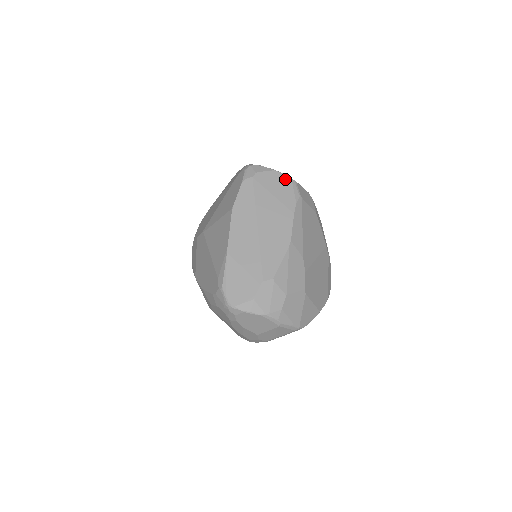
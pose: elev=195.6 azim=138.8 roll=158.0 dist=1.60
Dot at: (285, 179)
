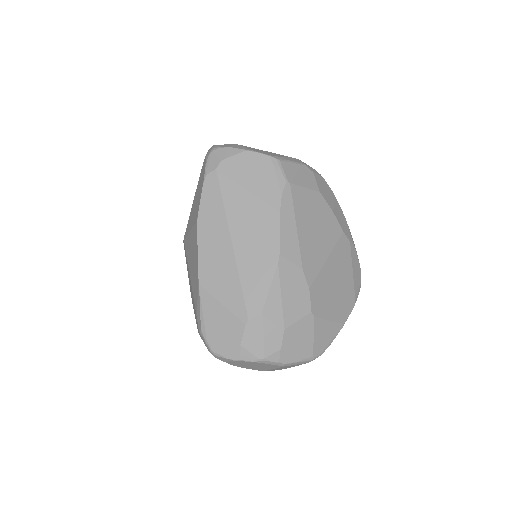
Dot at: (262, 161)
